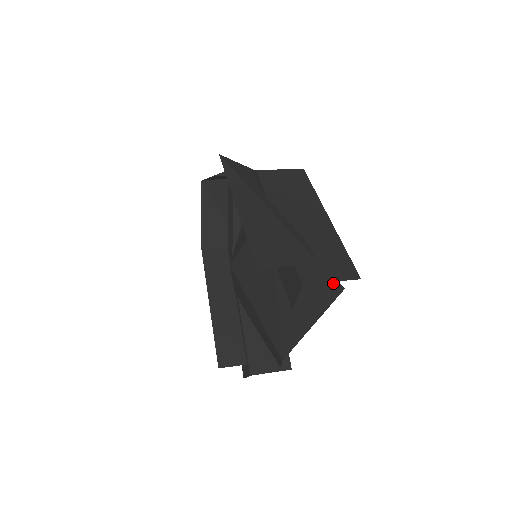
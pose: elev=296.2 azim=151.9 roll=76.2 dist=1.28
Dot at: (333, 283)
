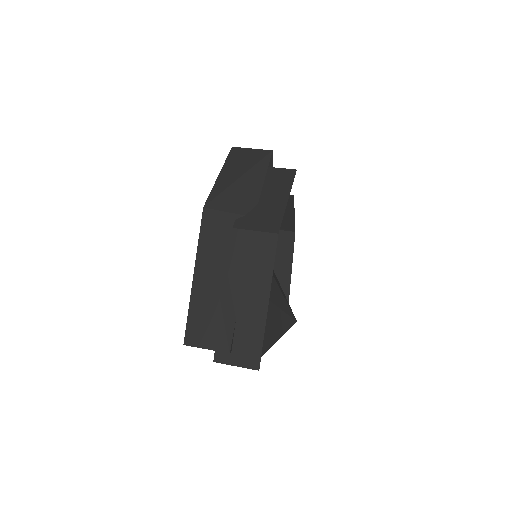
Dot at: occluded
